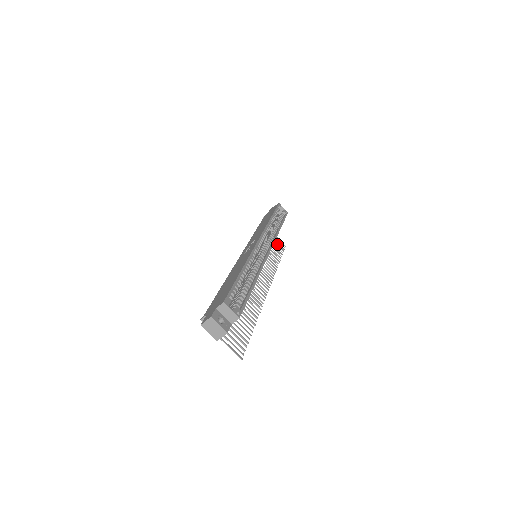
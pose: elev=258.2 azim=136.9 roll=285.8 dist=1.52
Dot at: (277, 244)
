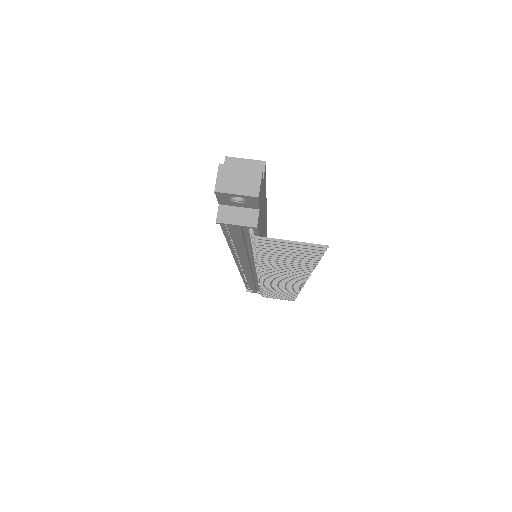
Dot at: (281, 297)
